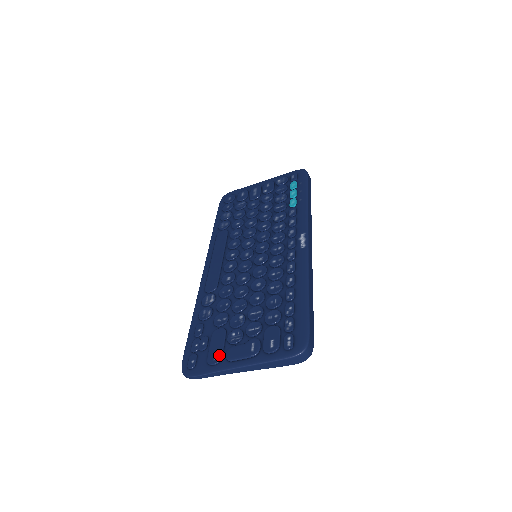
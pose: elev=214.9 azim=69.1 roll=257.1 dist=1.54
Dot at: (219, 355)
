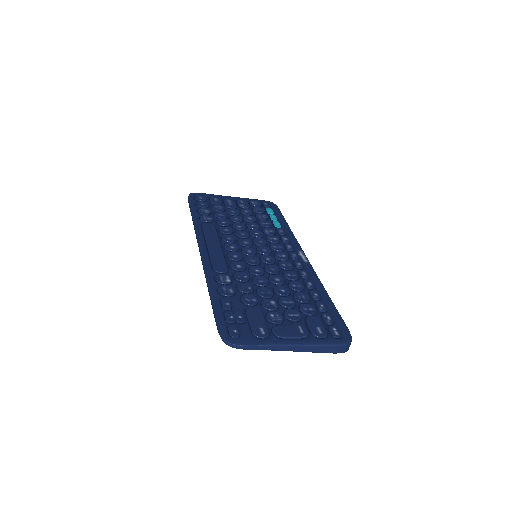
Dot at: (266, 330)
